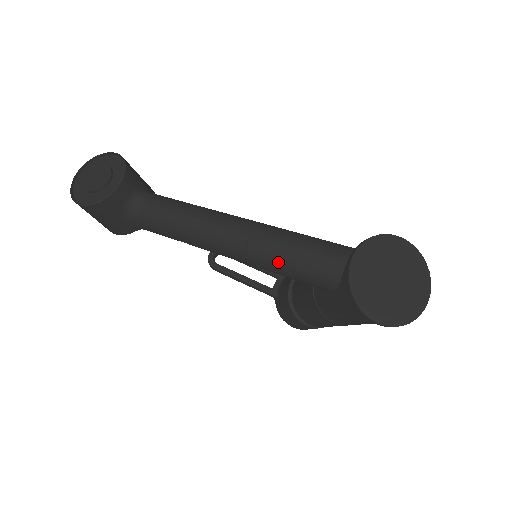
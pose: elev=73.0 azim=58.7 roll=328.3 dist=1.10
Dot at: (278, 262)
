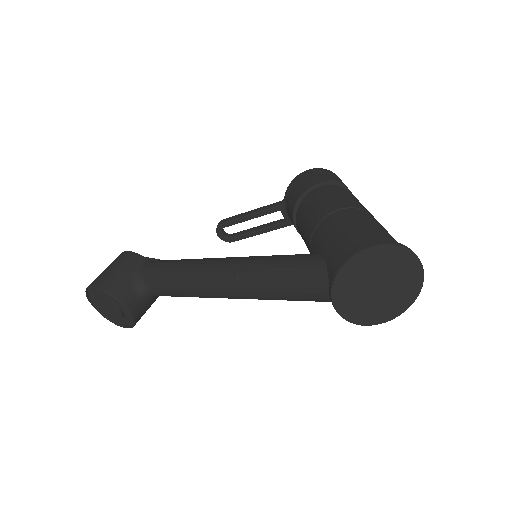
Dot at: occluded
